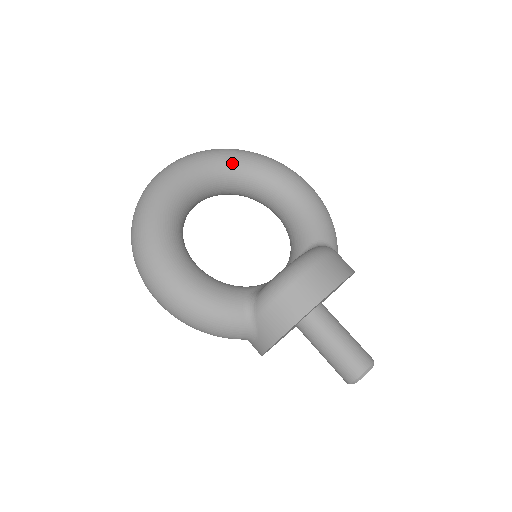
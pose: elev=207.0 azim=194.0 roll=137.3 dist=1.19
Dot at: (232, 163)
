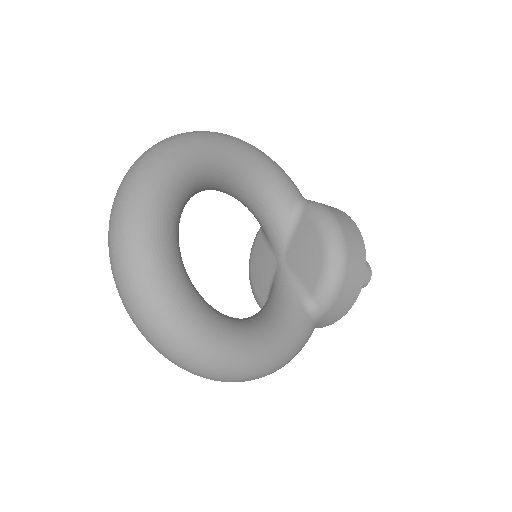
Dot at: (182, 180)
